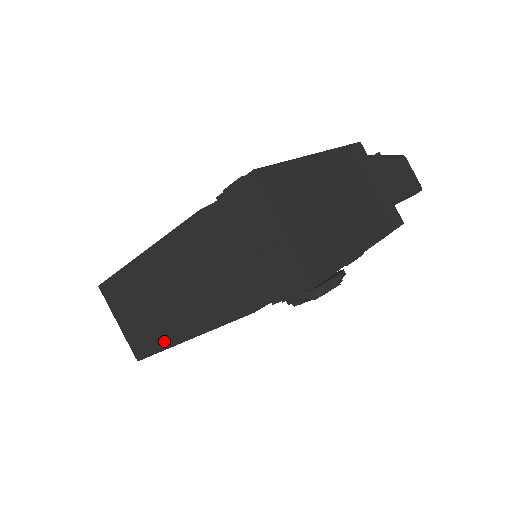
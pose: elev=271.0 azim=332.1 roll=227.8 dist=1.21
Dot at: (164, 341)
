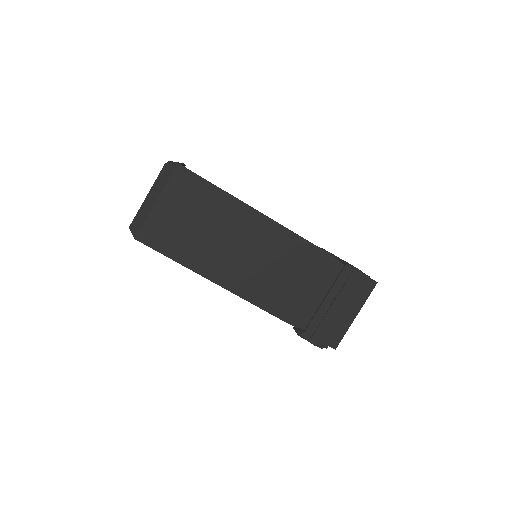
Dot at: (191, 261)
